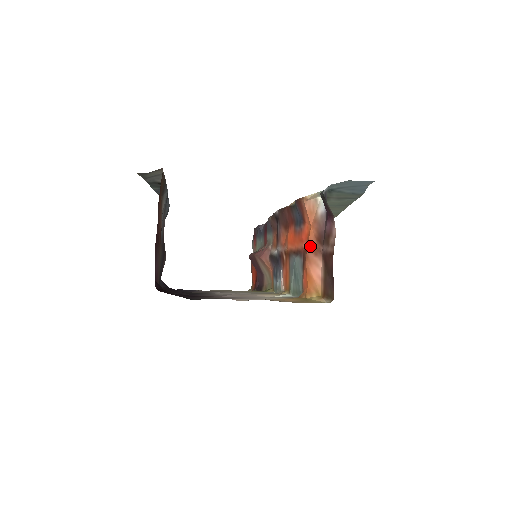
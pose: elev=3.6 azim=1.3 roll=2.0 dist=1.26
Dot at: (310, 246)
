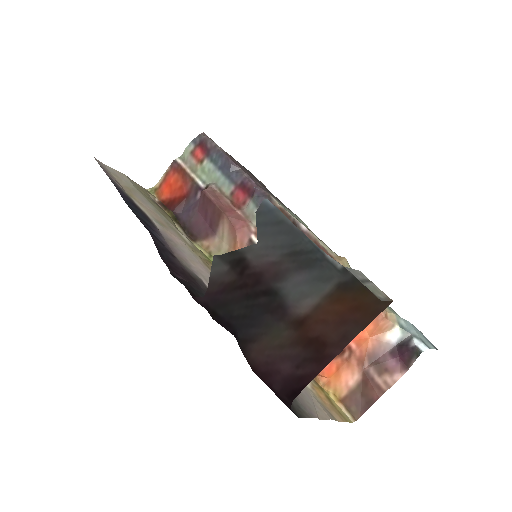
Dot at: (358, 354)
